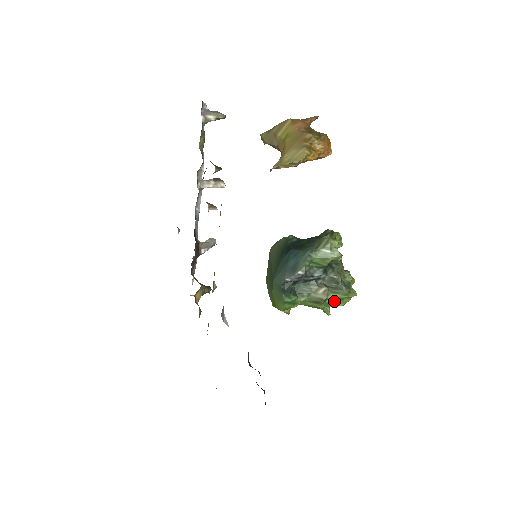
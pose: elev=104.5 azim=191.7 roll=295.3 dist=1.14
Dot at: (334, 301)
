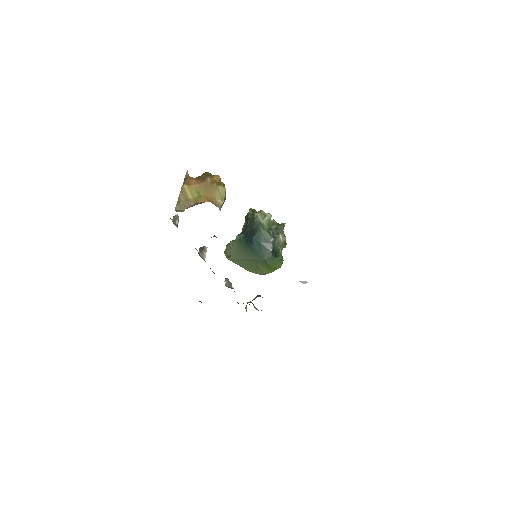
Dot at: occluded
